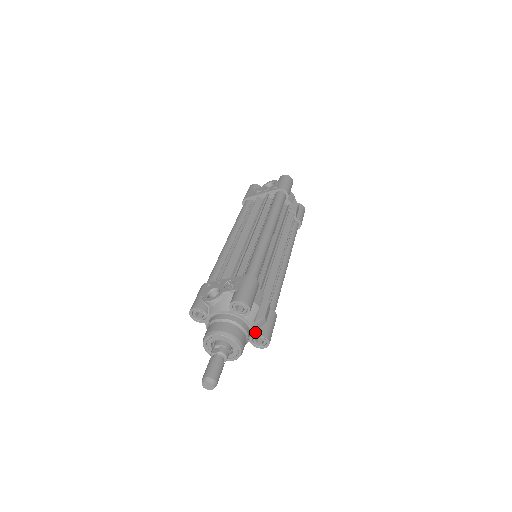
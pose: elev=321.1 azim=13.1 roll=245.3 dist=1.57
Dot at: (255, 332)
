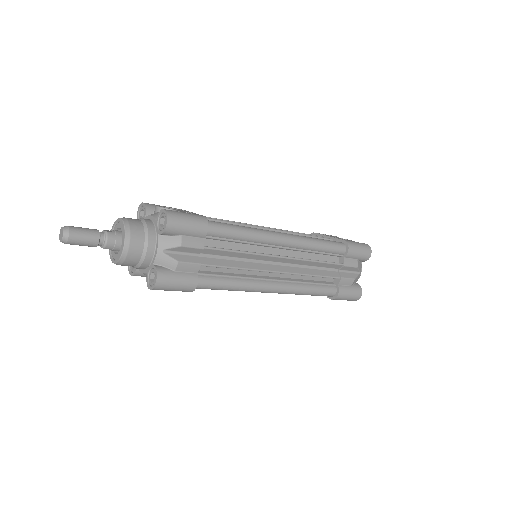
Dot at: (156, 264)
